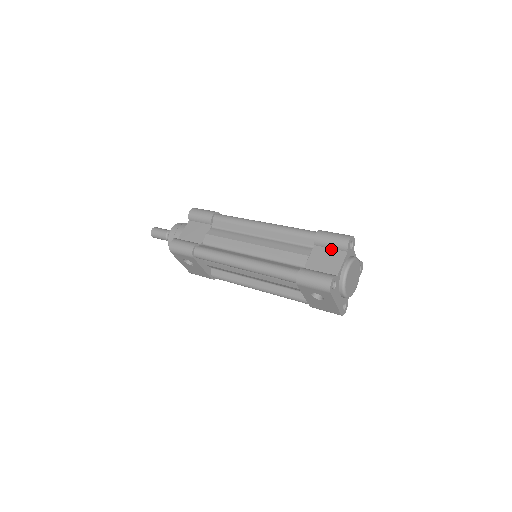
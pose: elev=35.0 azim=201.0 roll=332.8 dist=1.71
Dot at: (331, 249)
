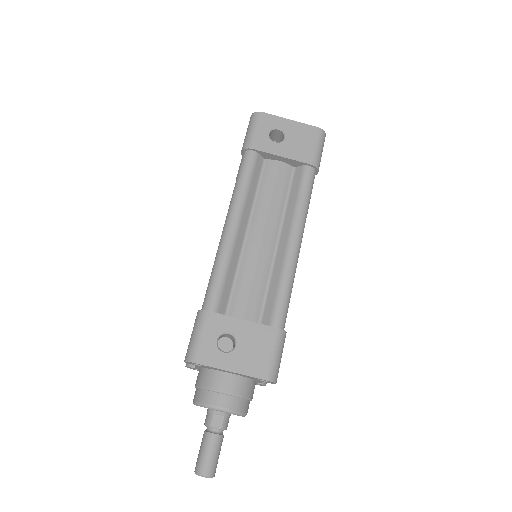
Dot at: occluded
